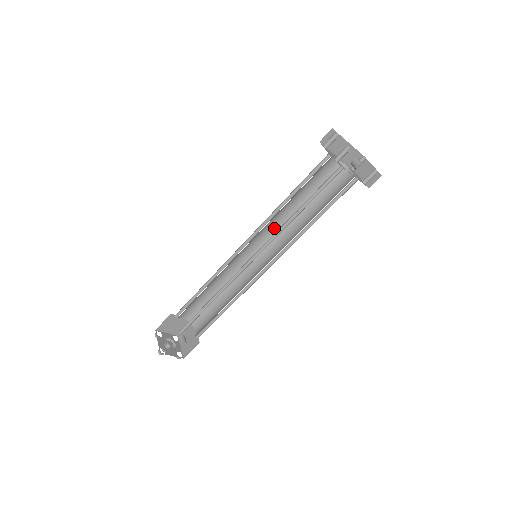
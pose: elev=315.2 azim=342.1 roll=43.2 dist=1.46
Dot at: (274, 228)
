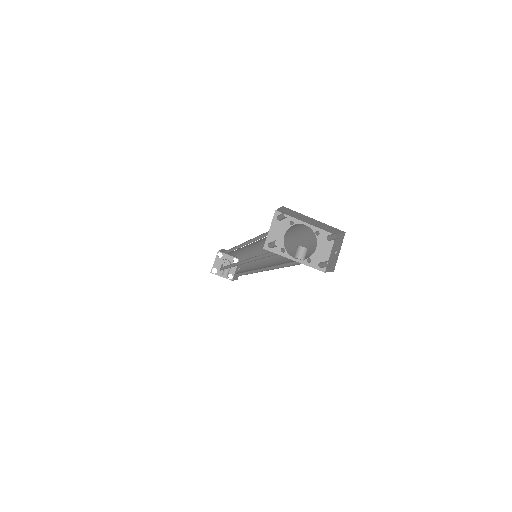
Dot at: occluded
